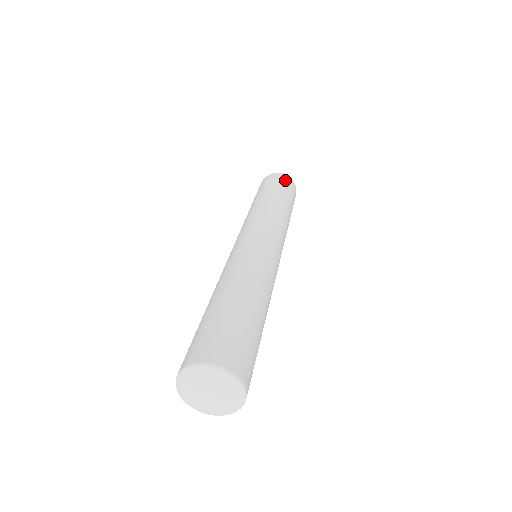
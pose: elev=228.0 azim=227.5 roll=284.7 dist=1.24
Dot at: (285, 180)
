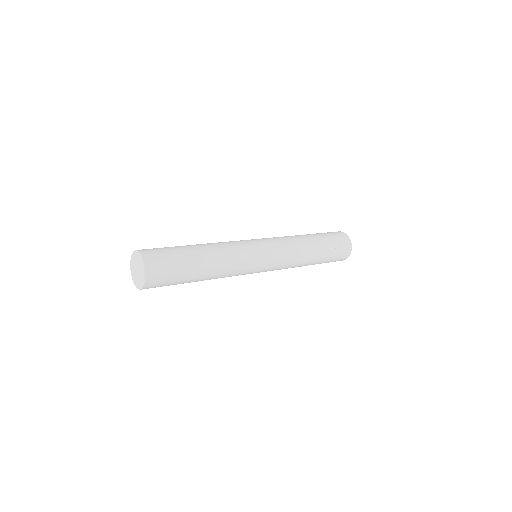
Dot at: (340, 236)
